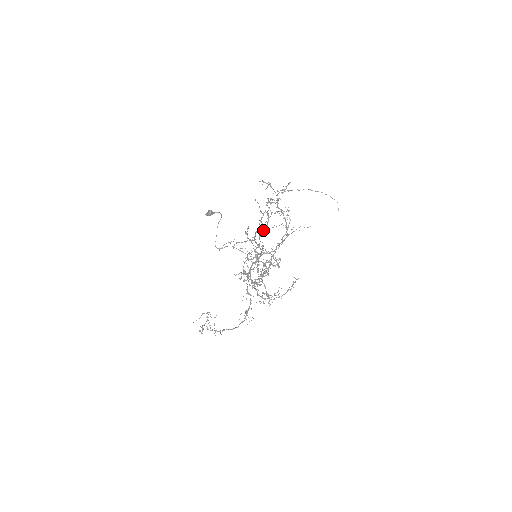
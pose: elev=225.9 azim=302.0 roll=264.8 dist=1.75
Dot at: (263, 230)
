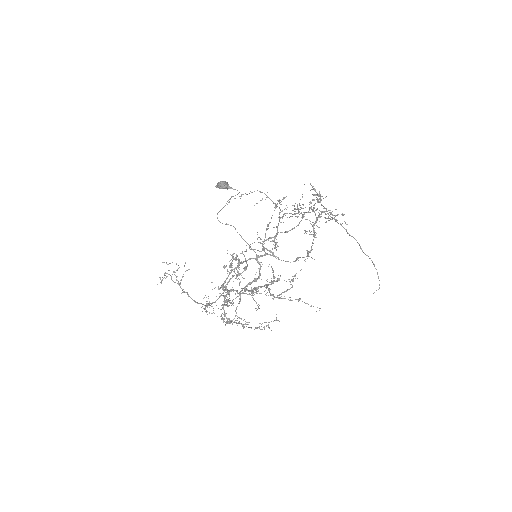
Dot at: occluded
